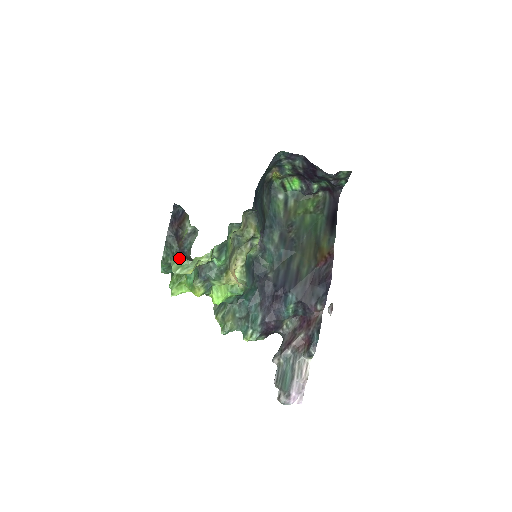
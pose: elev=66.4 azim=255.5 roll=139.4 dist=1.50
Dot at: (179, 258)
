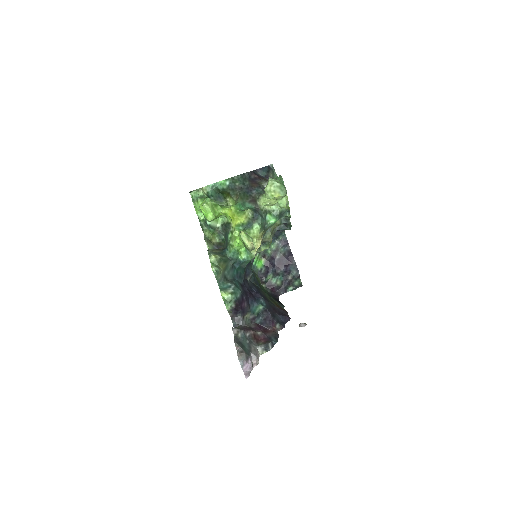
Dot at: (282, 181)
